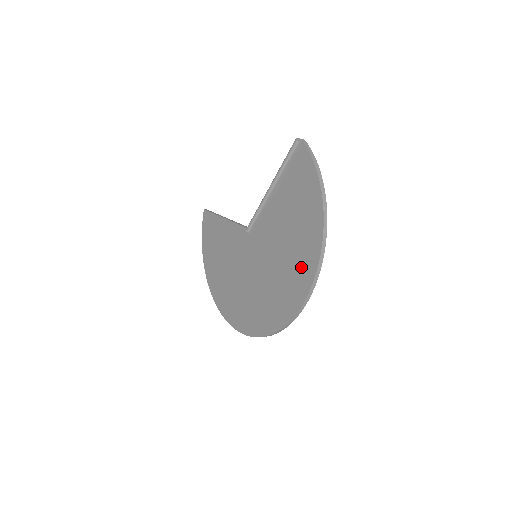
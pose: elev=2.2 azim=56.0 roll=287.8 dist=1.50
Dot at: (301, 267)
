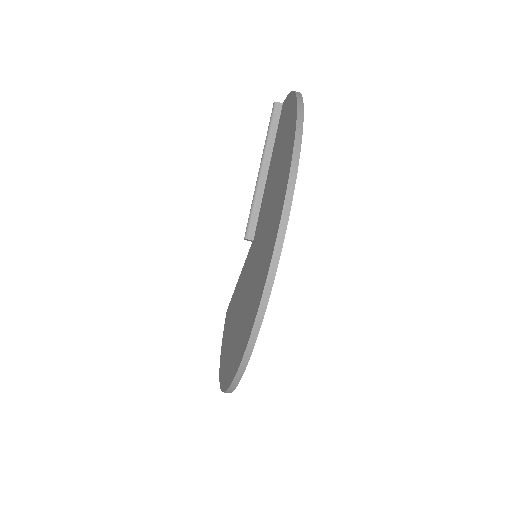
Dot at: (284, 166)
